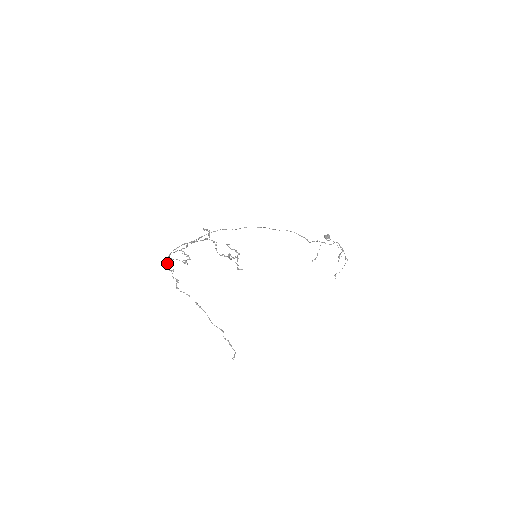
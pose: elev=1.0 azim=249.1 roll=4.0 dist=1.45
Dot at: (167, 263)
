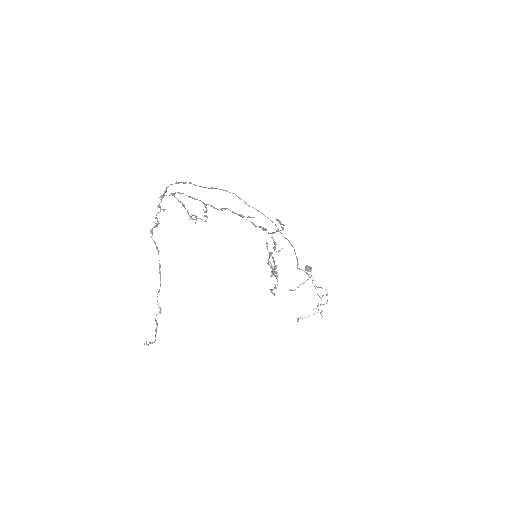
Dot at: (162, 195)
